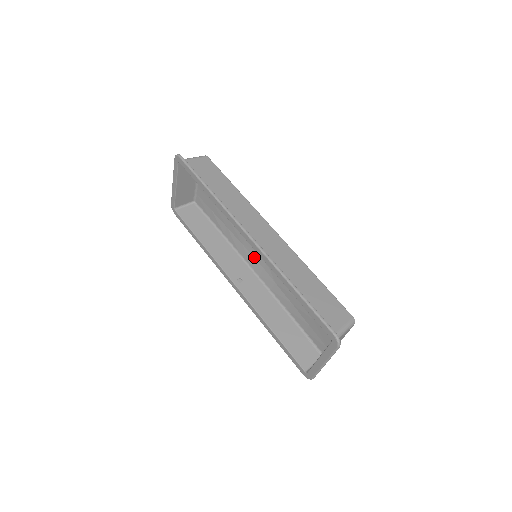
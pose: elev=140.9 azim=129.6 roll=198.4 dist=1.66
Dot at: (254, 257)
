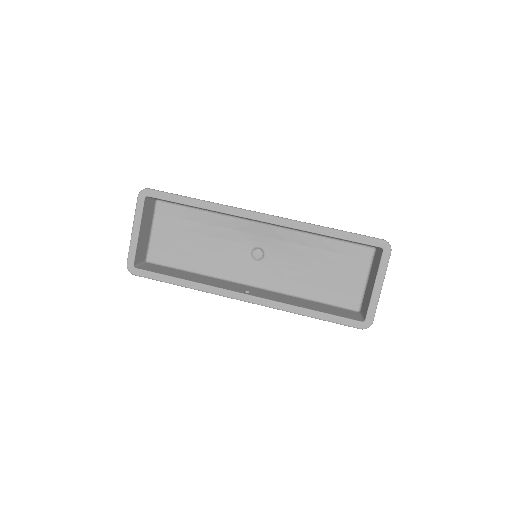
Dot at: (245, 270)
